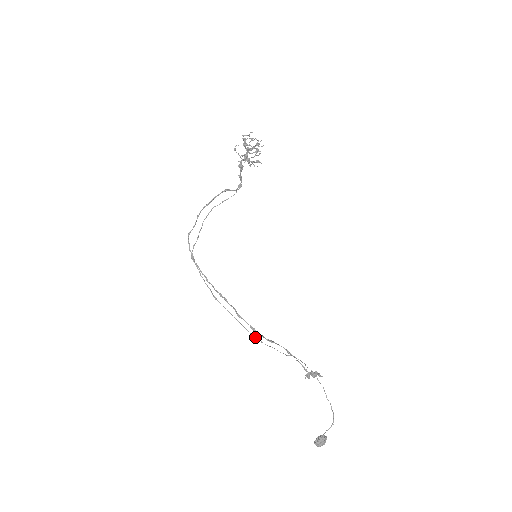
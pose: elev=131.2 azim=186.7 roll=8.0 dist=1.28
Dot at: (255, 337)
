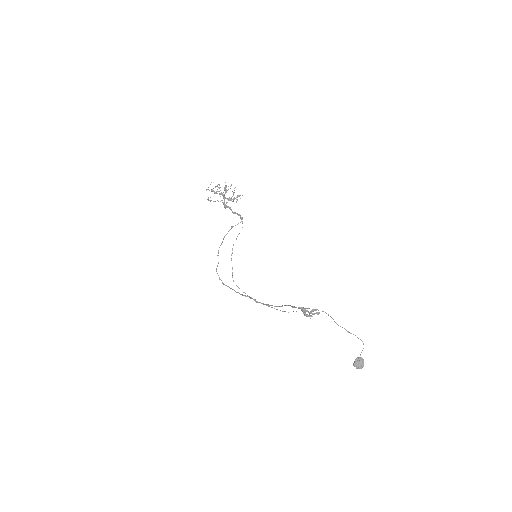
Dot at: (284, 311)
